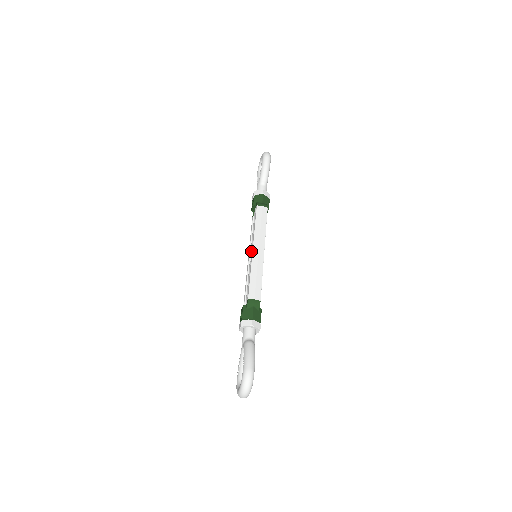
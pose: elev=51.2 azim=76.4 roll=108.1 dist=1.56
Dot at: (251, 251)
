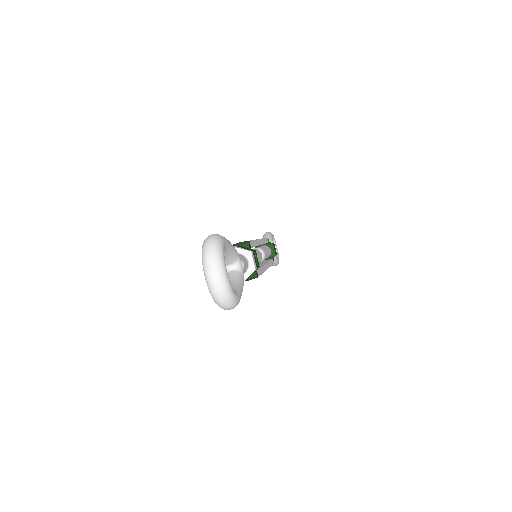
Dot at: occluded
